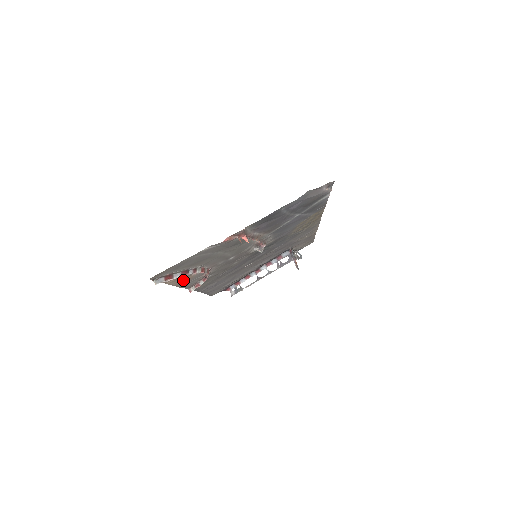
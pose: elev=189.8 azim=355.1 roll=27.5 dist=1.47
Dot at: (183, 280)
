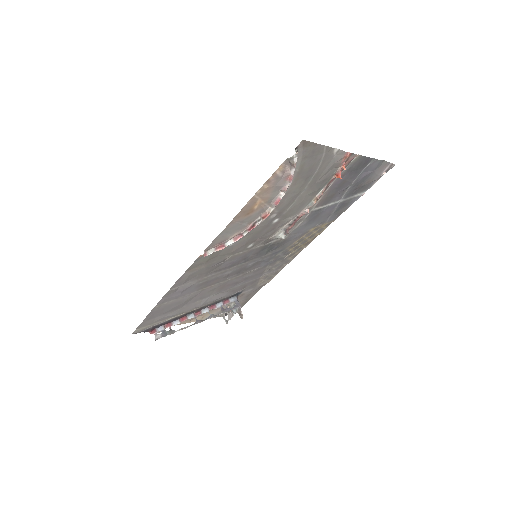
Dot at: (252, 206)
